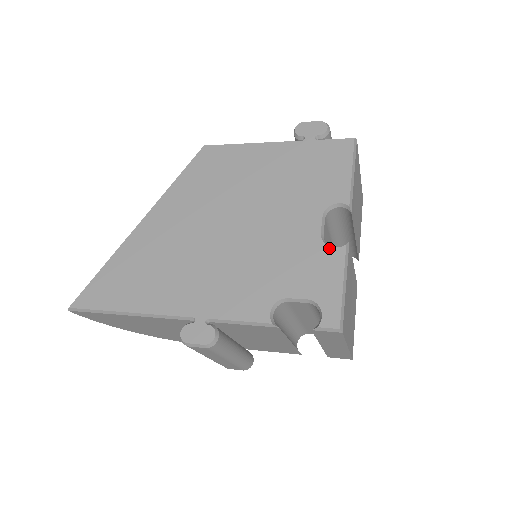
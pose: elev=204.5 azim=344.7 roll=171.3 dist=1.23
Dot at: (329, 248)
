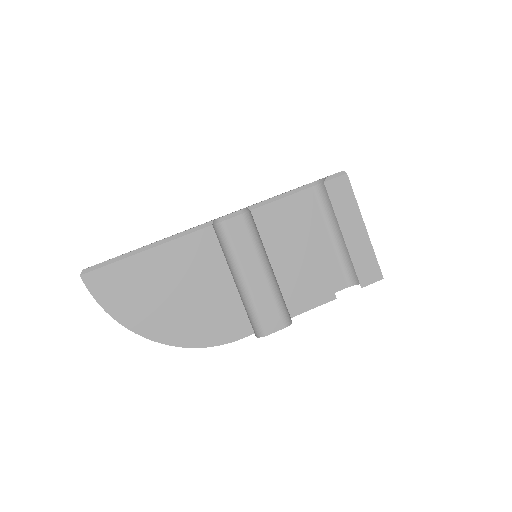
Dot at: occluded
